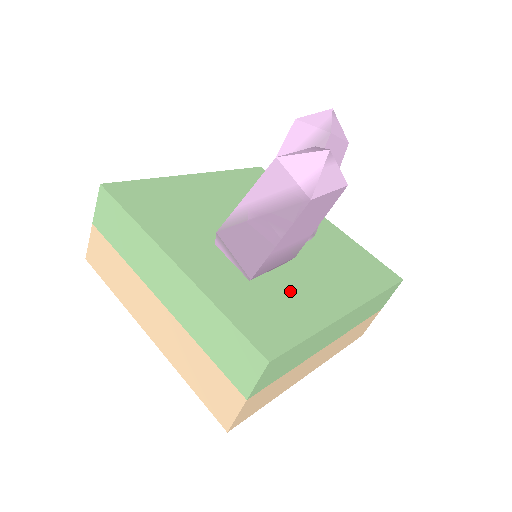
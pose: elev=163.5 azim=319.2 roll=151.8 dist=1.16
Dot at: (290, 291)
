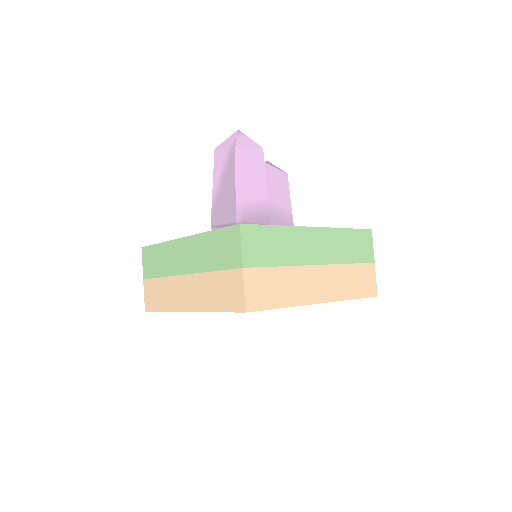
Dot at: occluded
